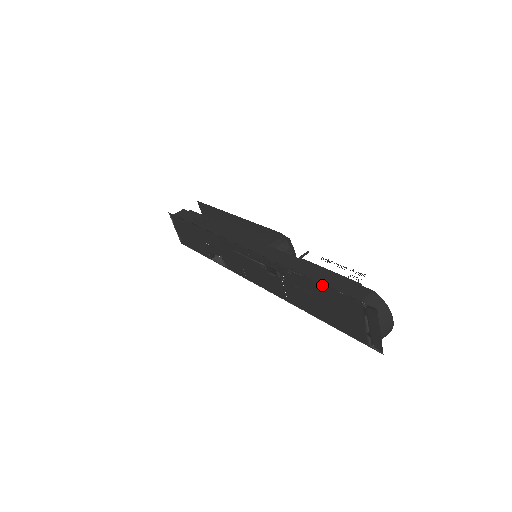
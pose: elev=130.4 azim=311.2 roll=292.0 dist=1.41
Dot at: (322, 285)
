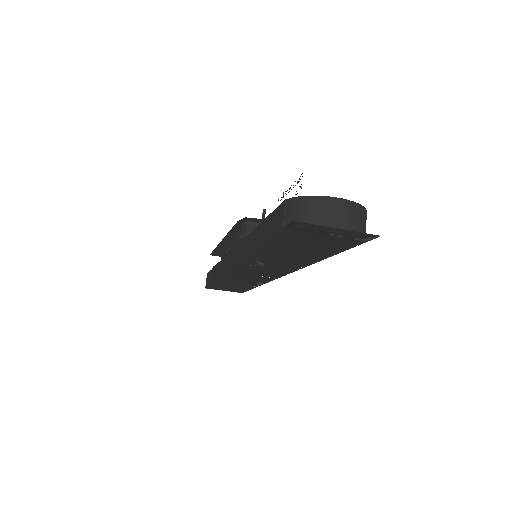
Dot at: (265, 244)
